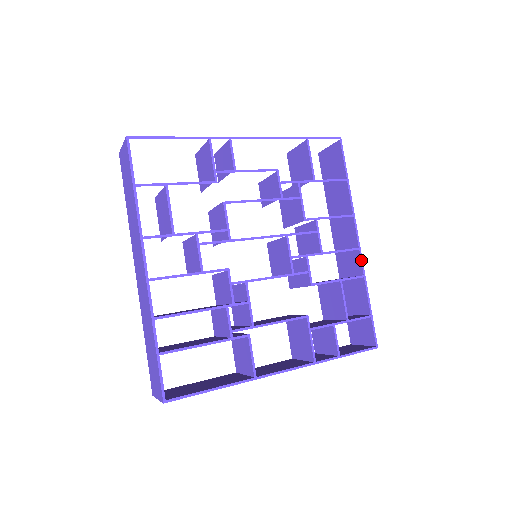
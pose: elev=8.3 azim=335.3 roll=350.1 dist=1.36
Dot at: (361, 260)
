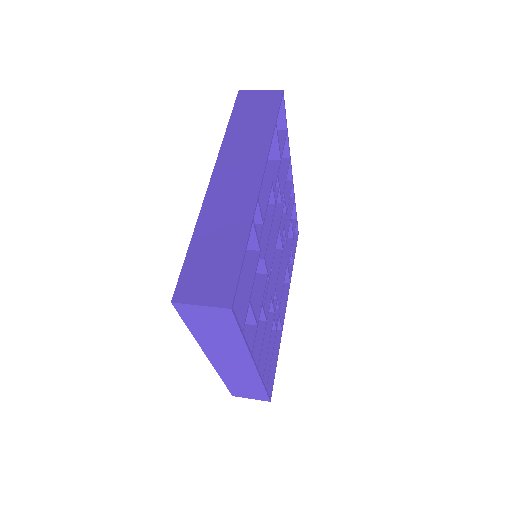
Dot at: (293, 188)
